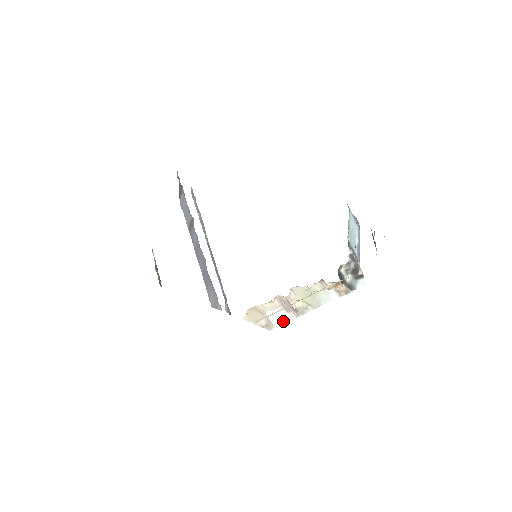
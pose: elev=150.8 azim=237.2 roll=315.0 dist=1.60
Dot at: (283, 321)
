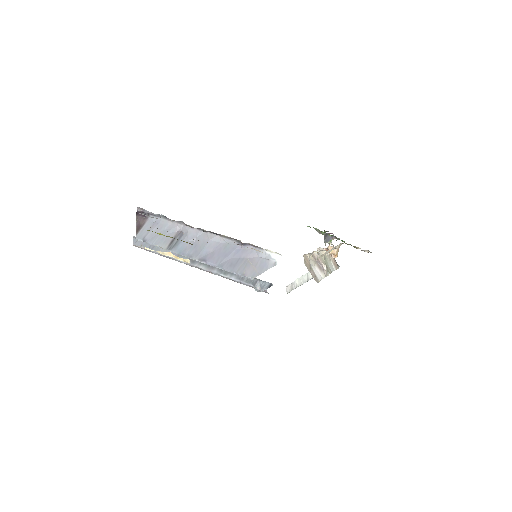
Dot at: (320, 278)
